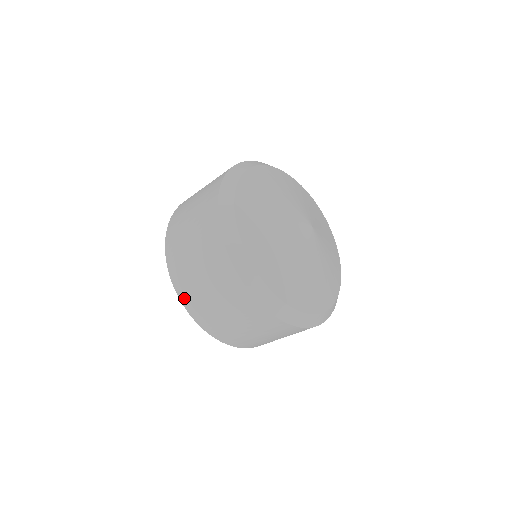
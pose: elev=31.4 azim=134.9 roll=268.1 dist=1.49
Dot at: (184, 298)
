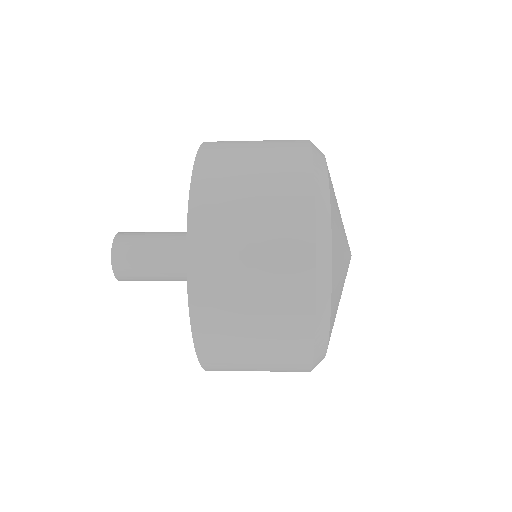
Dot at: (197, 260)
